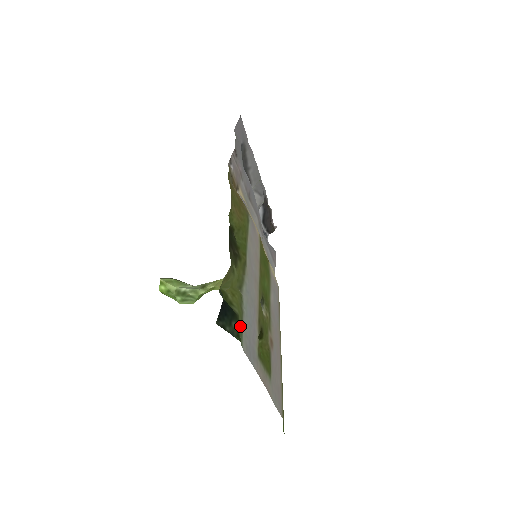
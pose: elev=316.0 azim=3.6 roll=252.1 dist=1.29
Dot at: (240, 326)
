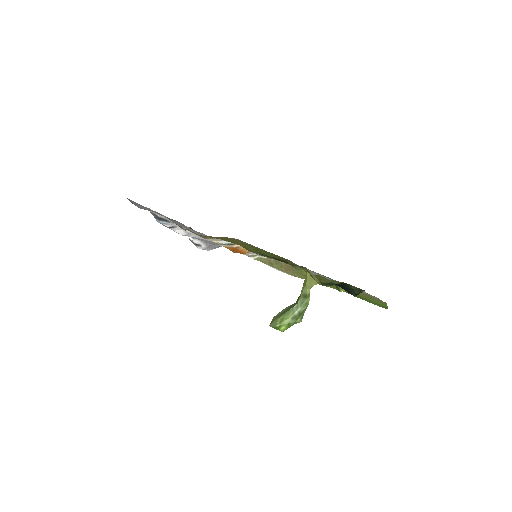
Dot at: occluded
